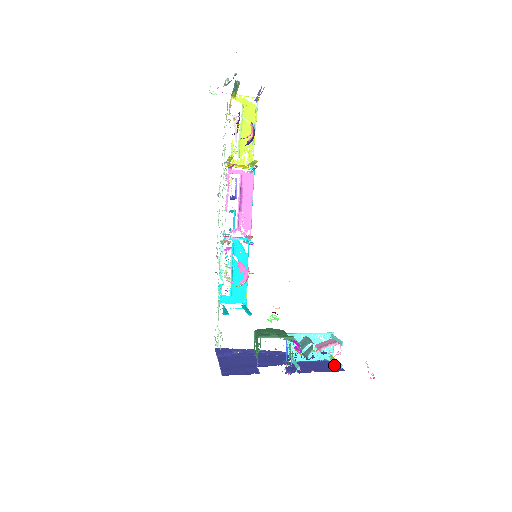
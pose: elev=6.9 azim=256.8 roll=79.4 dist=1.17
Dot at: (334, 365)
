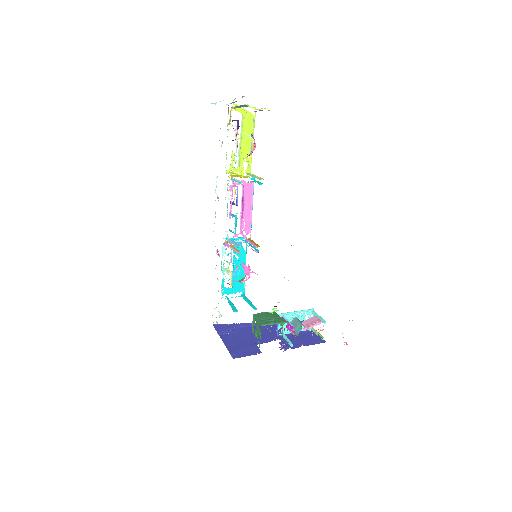
Dot at: (316, 336)
